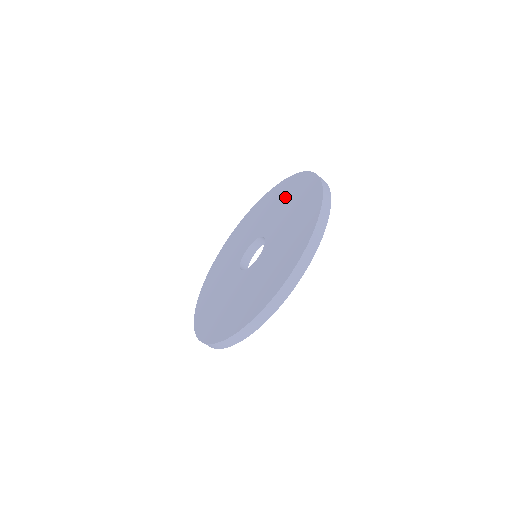
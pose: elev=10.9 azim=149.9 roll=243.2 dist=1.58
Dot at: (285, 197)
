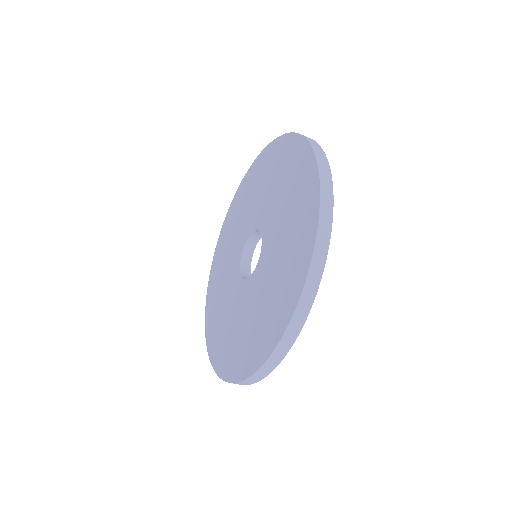
Dot at: (266, 175)
